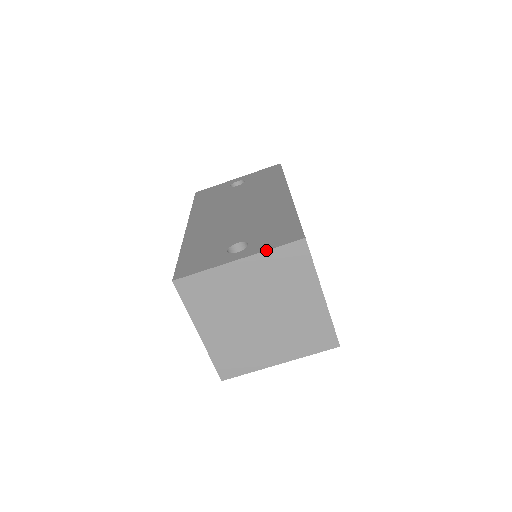
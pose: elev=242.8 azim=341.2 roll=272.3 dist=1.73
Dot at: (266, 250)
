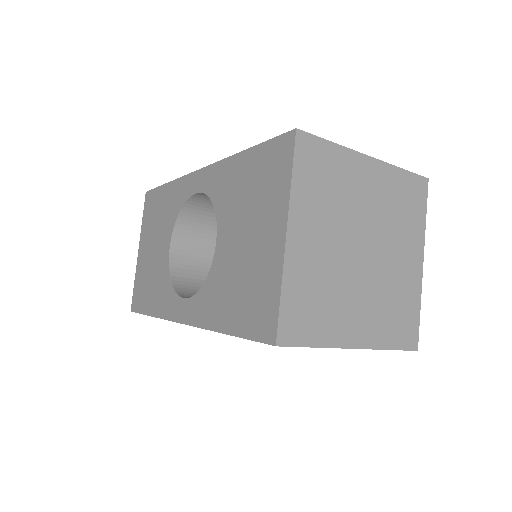
Dot at: (396, 166)
